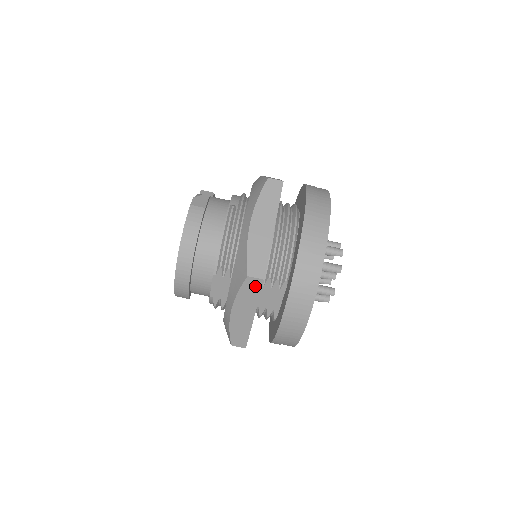
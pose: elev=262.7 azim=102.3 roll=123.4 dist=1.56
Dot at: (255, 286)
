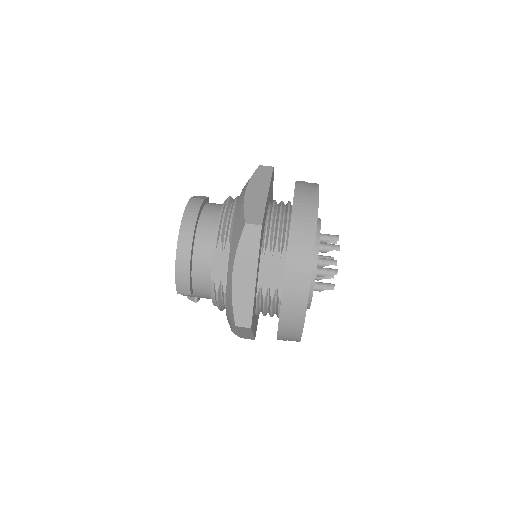
Dot at: (254, 235)
